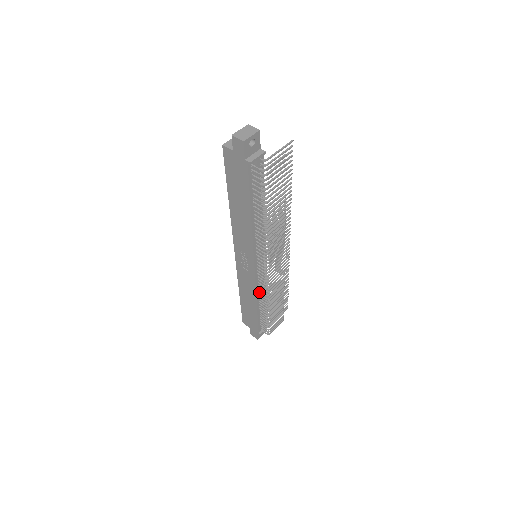
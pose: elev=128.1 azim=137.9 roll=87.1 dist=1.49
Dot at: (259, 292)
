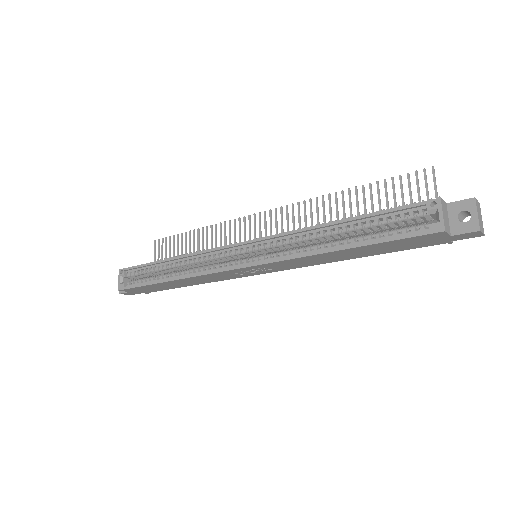
Dot at: occluded
